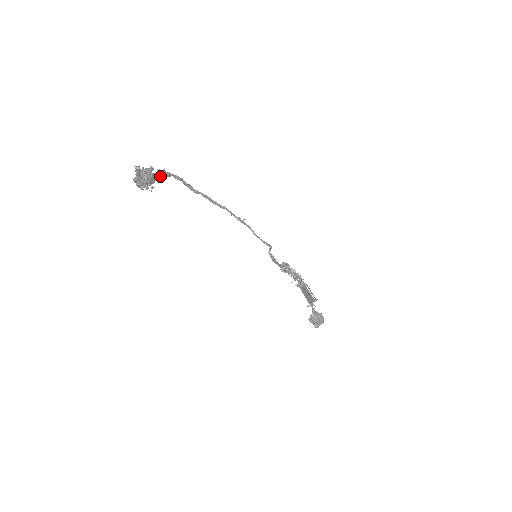
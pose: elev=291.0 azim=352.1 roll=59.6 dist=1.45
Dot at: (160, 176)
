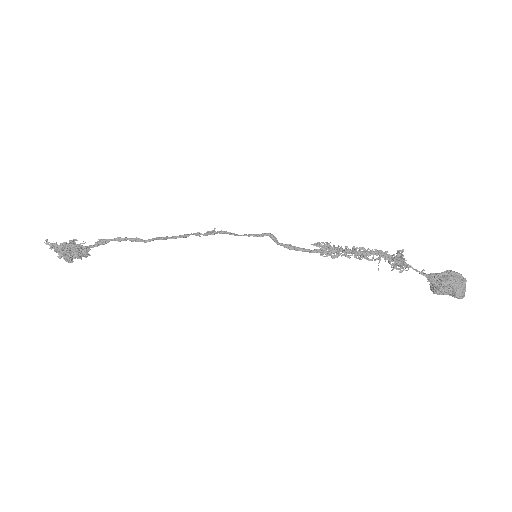
Dot at: (97, 246)
